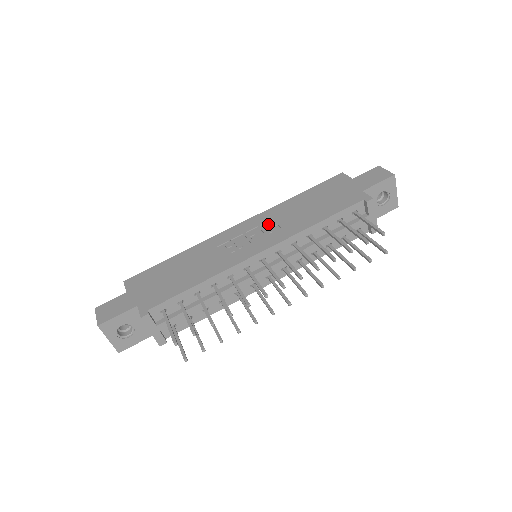
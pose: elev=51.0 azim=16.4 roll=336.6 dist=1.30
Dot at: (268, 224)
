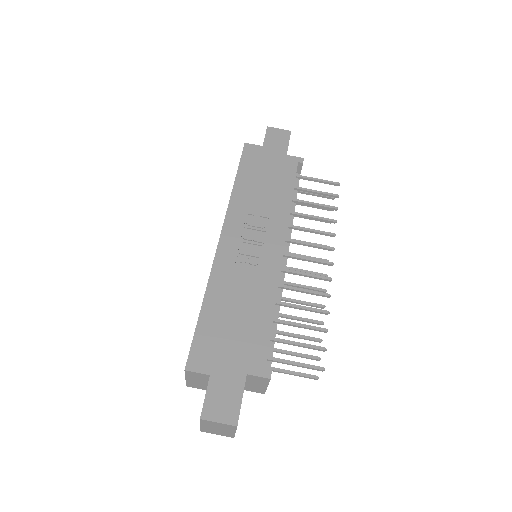
Dot at: (250, 220)
